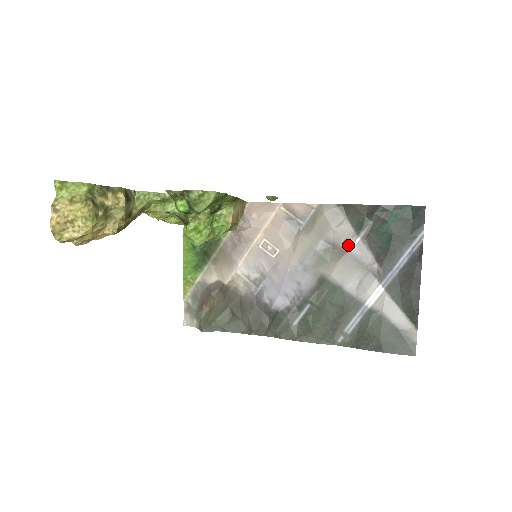
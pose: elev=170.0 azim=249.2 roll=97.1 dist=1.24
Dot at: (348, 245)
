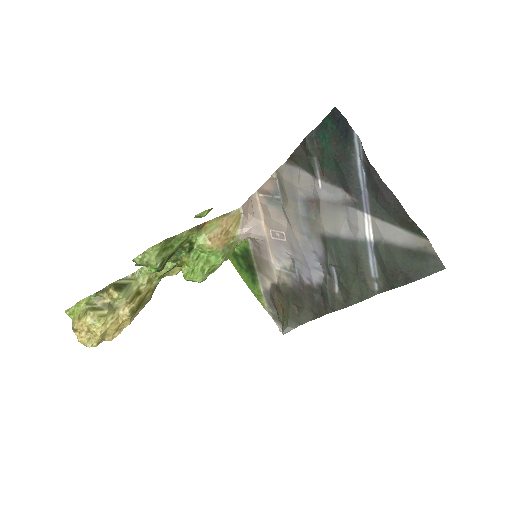
Dot at: (316, 193)
